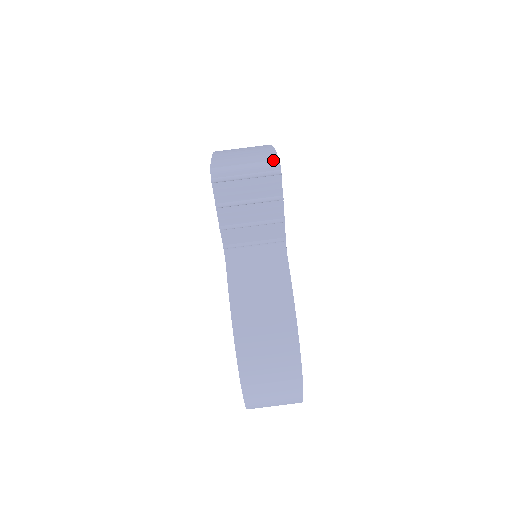
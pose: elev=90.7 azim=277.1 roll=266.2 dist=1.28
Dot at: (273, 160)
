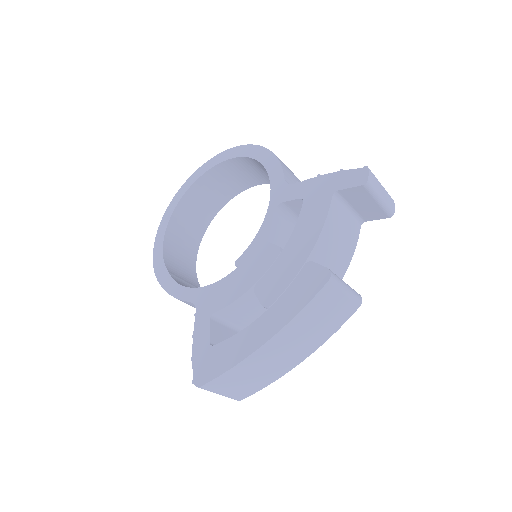
Dot at: (238, 400)
